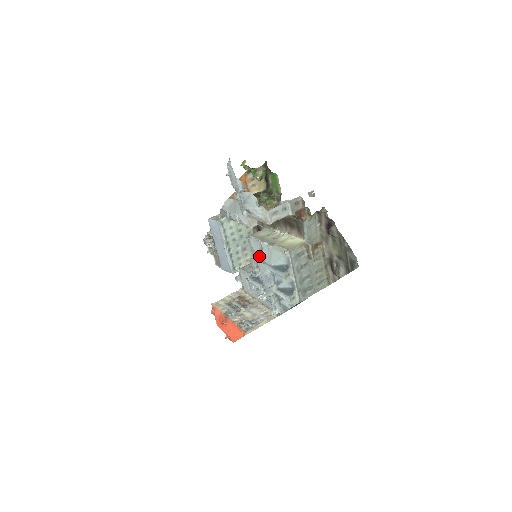
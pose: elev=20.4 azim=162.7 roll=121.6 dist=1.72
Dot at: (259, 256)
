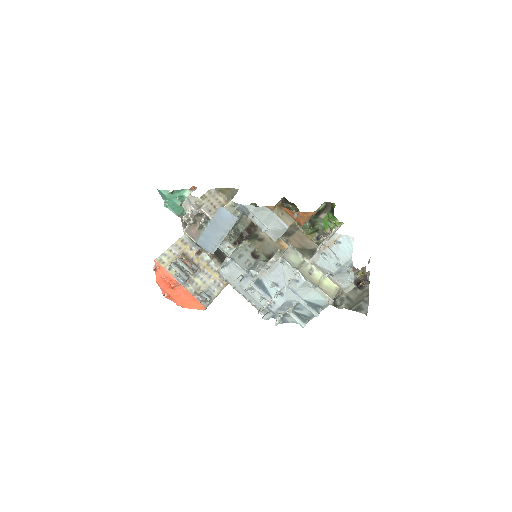
Dot at: (290, 284)
